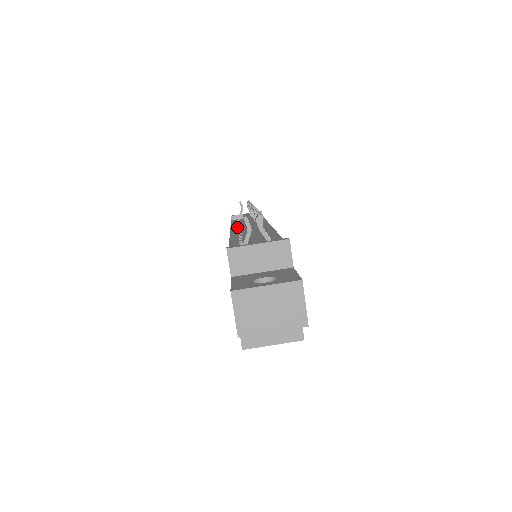
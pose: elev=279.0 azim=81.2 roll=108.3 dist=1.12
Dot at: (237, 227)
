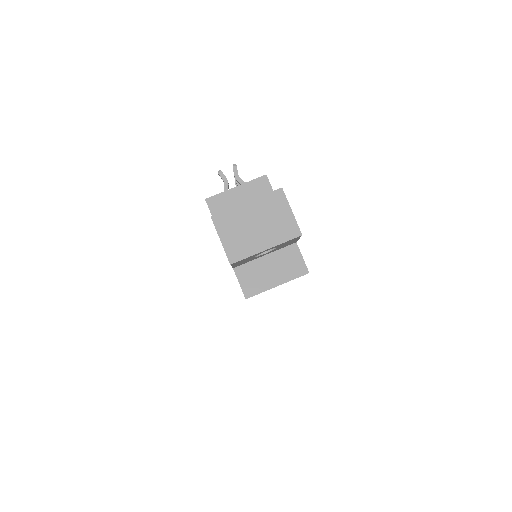
Dot at: occluded
